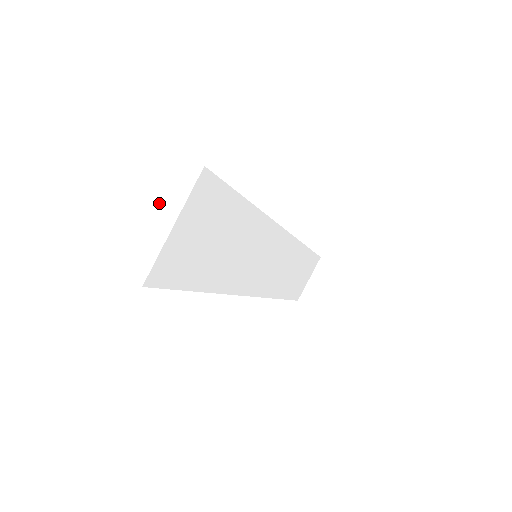
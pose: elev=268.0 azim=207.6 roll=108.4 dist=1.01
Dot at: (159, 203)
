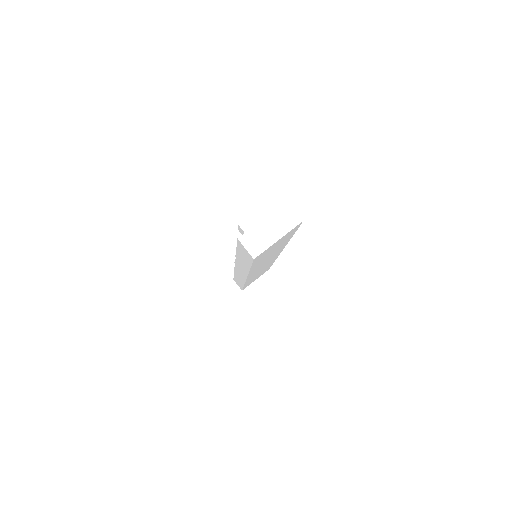
Dot at: (277, 226)
